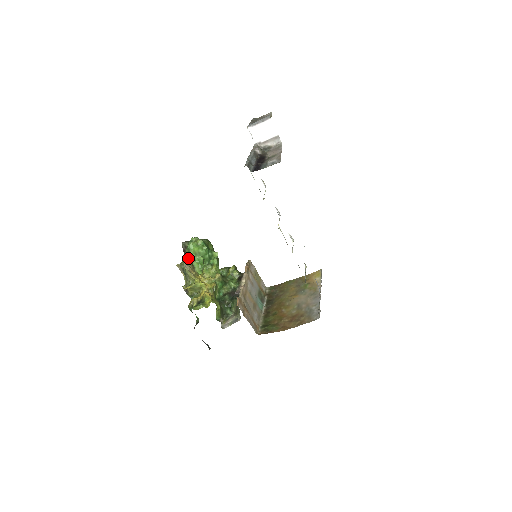
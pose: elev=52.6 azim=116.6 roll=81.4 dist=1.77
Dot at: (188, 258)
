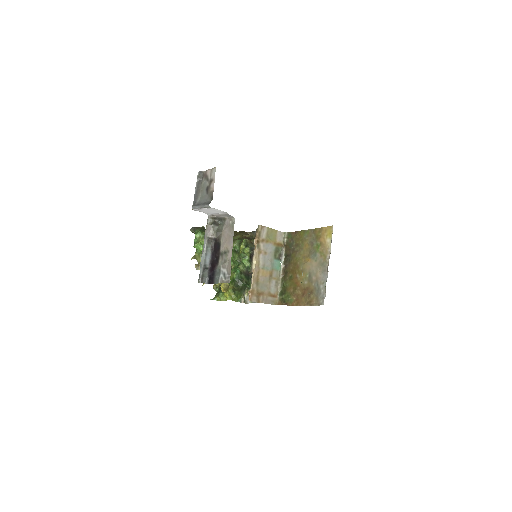
Dot at: occluded
